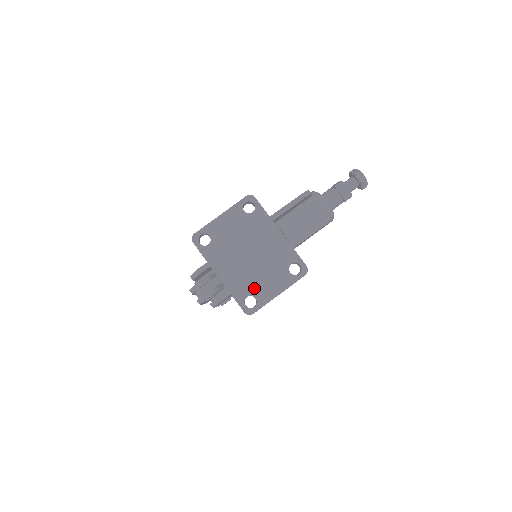
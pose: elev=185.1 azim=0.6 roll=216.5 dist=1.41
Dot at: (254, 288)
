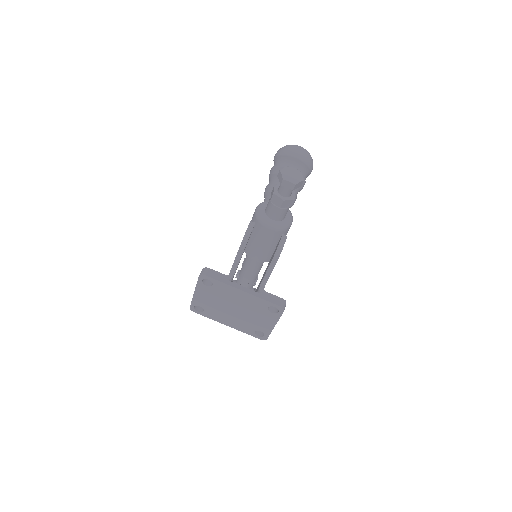
Dot at: (255, 326)
